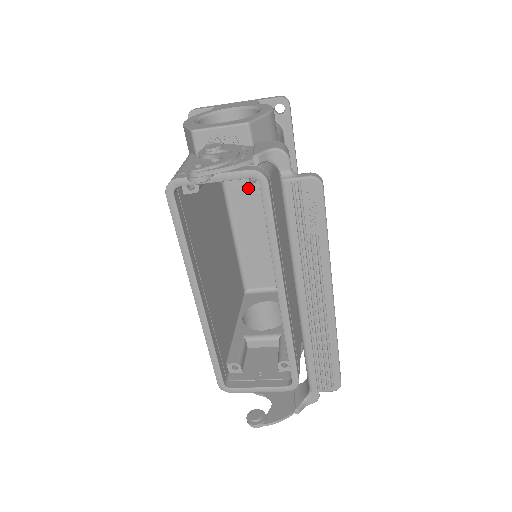
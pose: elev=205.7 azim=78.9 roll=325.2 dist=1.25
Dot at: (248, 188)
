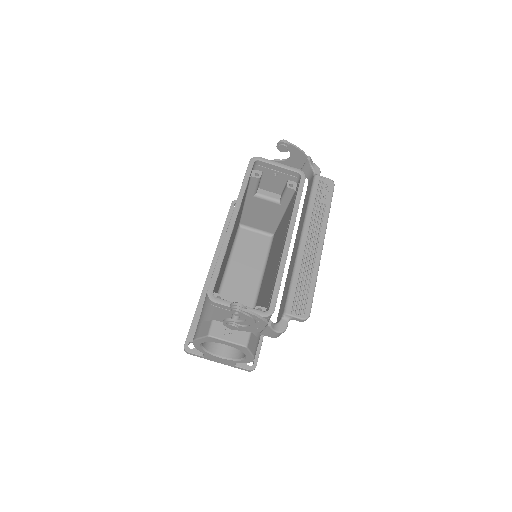
Dot at: (248, 251)
